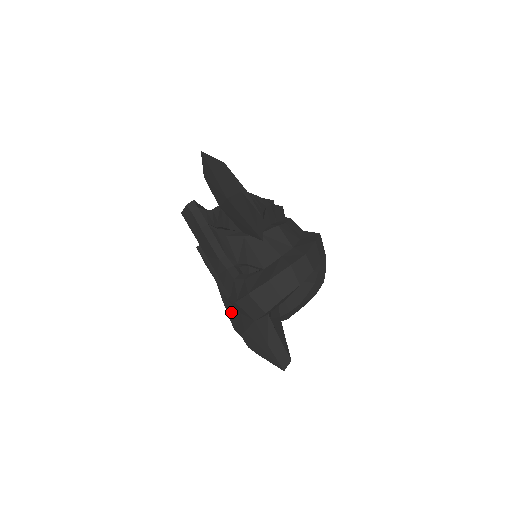
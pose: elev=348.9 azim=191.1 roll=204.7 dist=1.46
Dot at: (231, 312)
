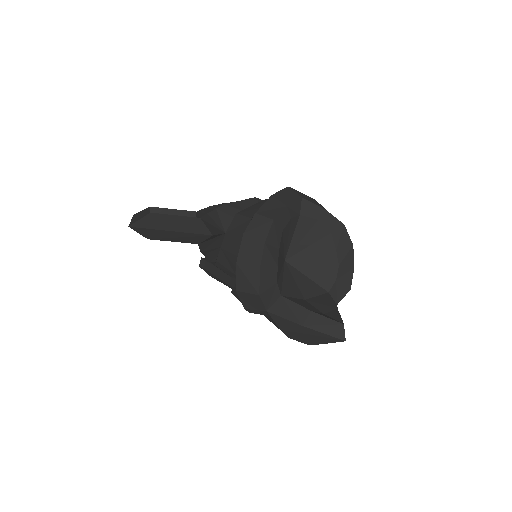
Dot at: (273, 323)
